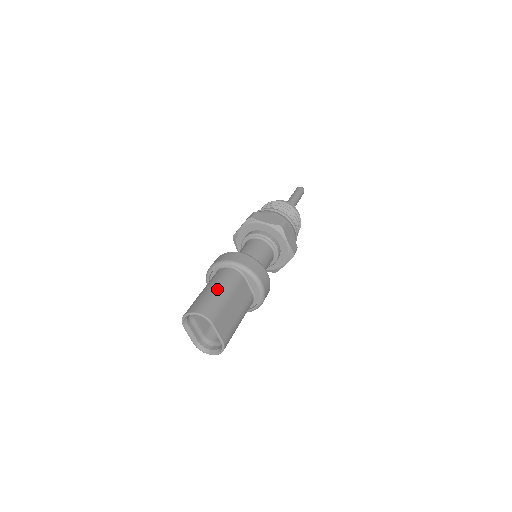
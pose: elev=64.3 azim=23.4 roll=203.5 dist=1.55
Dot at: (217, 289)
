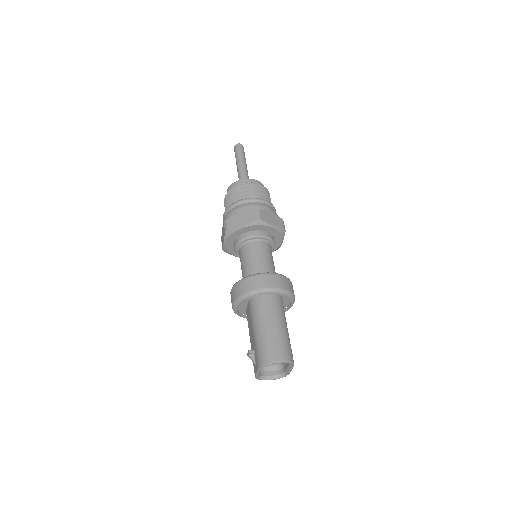
Dot at: (282, 326)
